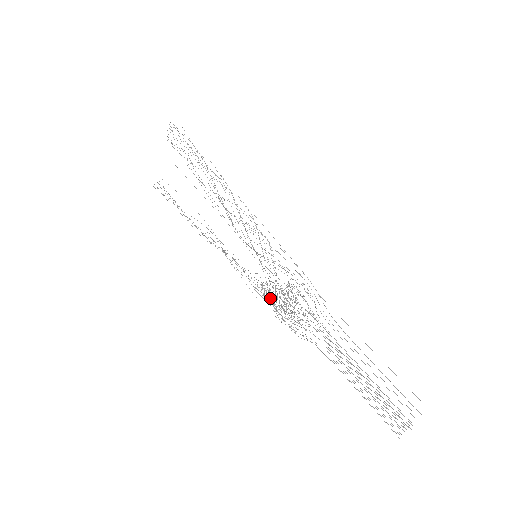
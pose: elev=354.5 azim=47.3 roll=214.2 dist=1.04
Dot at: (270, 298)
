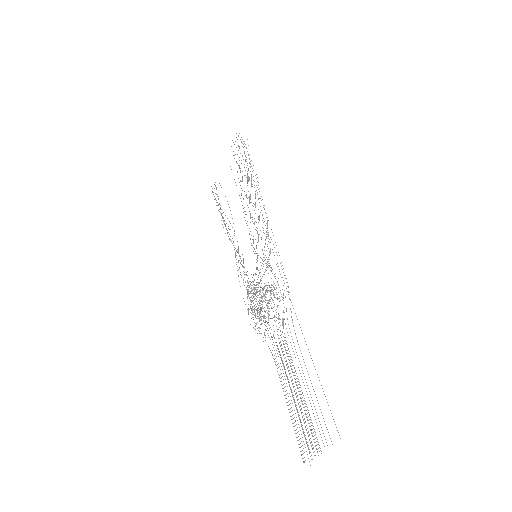
Dot at: occluded
